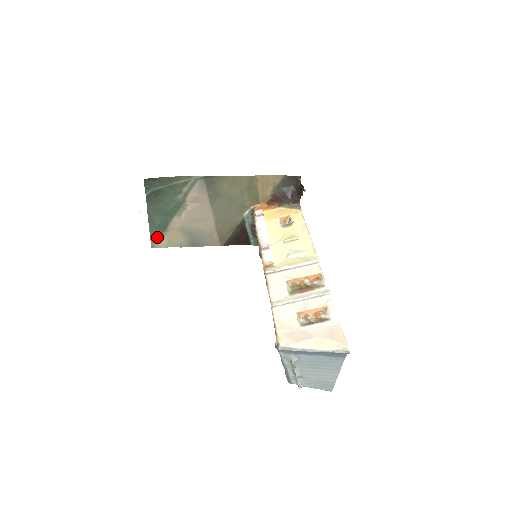
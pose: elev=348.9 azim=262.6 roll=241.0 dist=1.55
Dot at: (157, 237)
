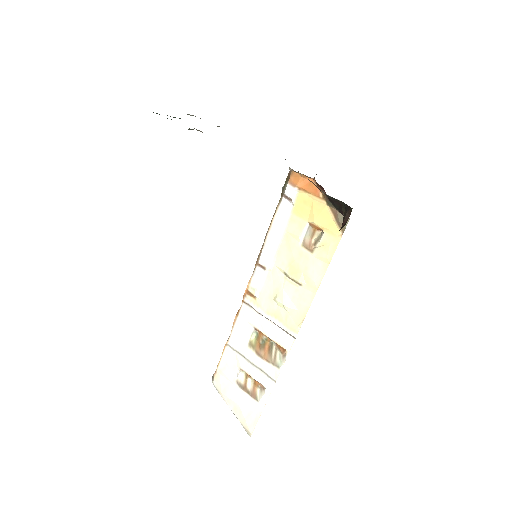
Dot at: occluded
